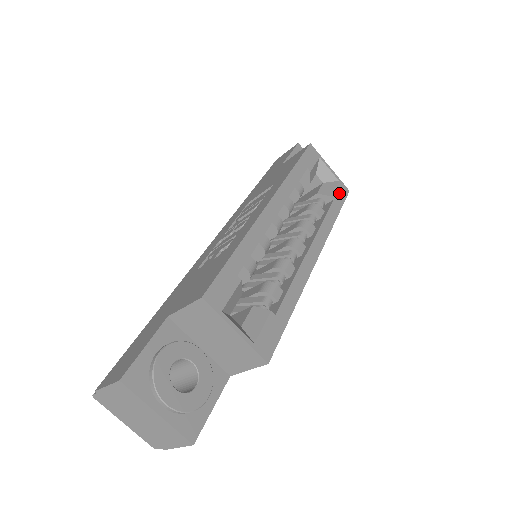
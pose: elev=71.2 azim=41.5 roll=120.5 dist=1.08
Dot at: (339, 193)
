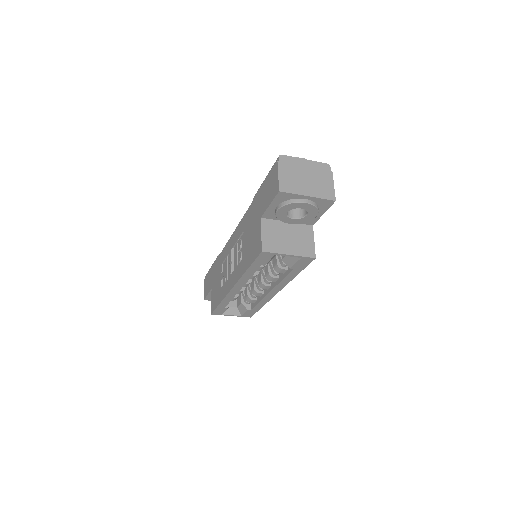
Dot at: (301, 264)
